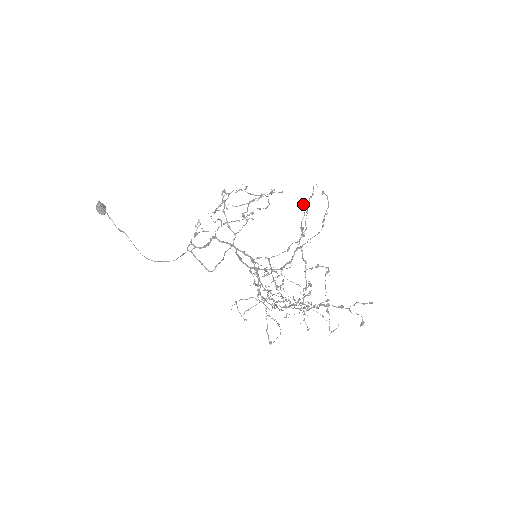
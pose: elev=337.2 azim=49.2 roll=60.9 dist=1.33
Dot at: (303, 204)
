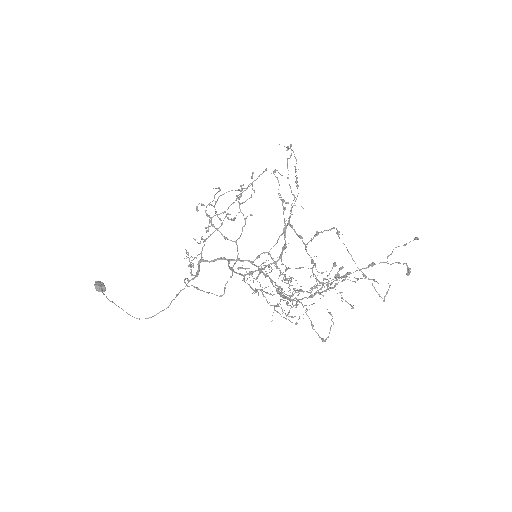
Dot at: (273, 173)
